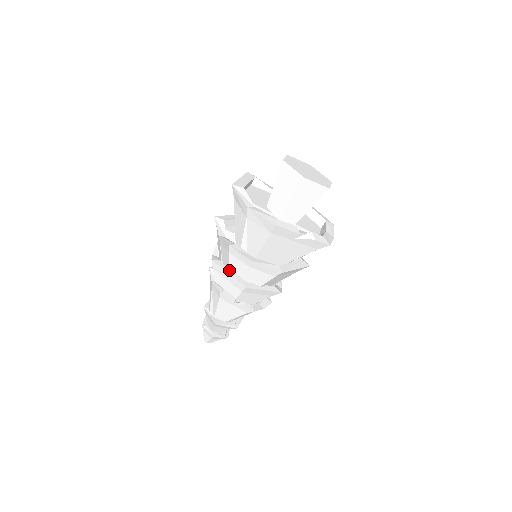
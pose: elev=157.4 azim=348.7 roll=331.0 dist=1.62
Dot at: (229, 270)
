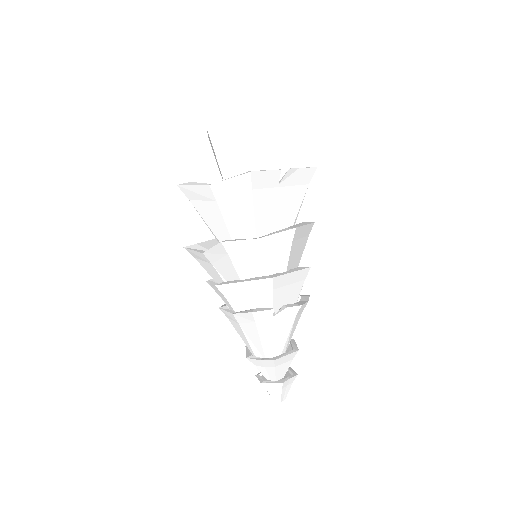
Dot at: (241, 280)
